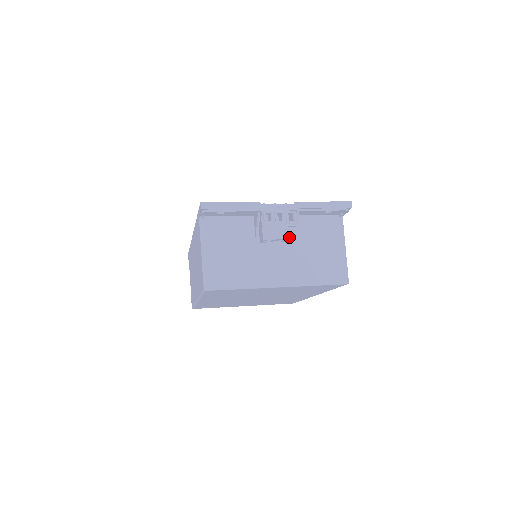
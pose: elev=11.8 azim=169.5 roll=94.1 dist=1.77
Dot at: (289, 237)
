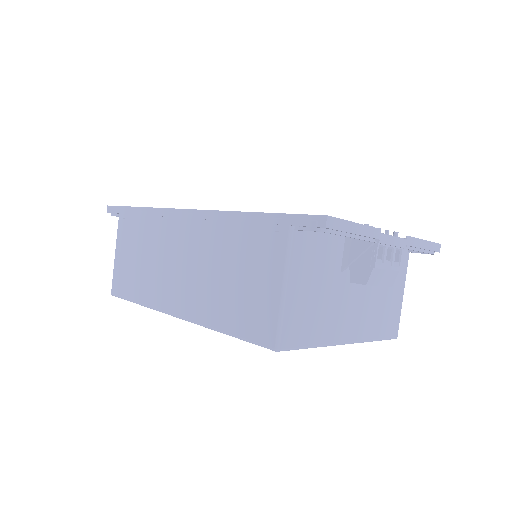
Dot at: (388, 284)
